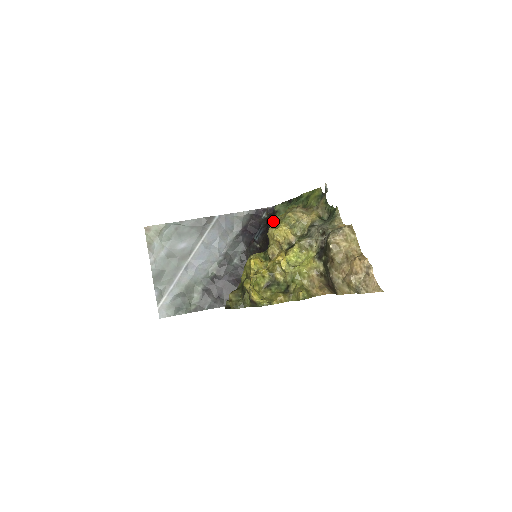
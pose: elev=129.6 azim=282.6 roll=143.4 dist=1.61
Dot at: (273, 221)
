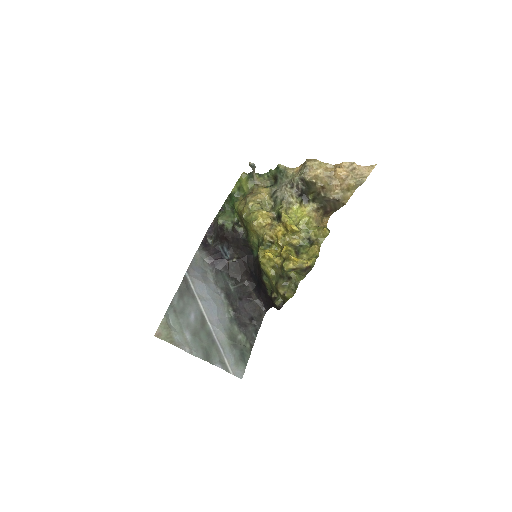
Dot at: (228, 232)
